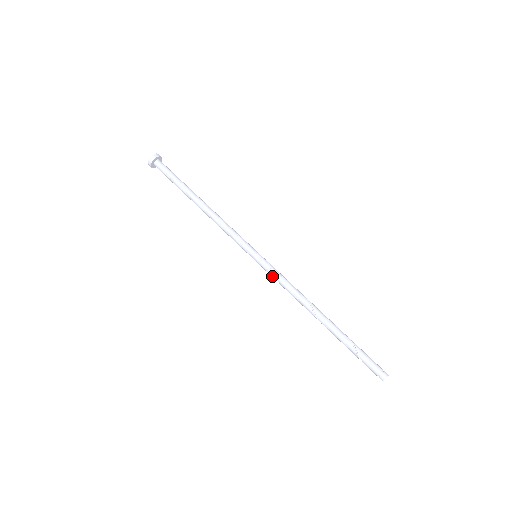
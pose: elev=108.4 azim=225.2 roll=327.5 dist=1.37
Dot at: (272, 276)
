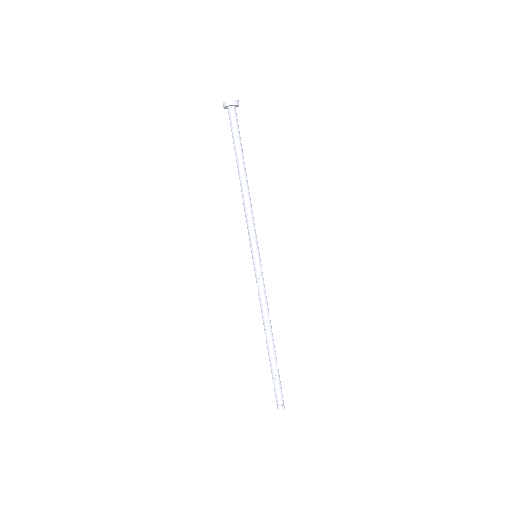
Dot at: (256, 281)
